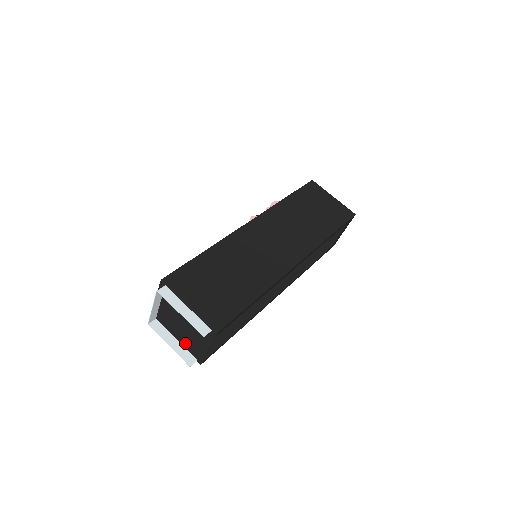
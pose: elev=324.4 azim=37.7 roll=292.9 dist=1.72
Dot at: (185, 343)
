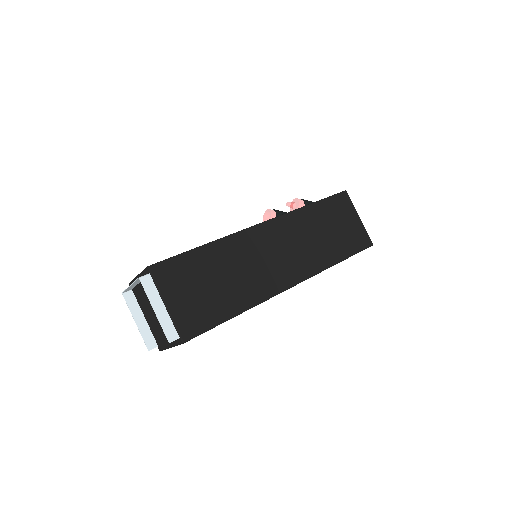
Dot at: (152, 327)
